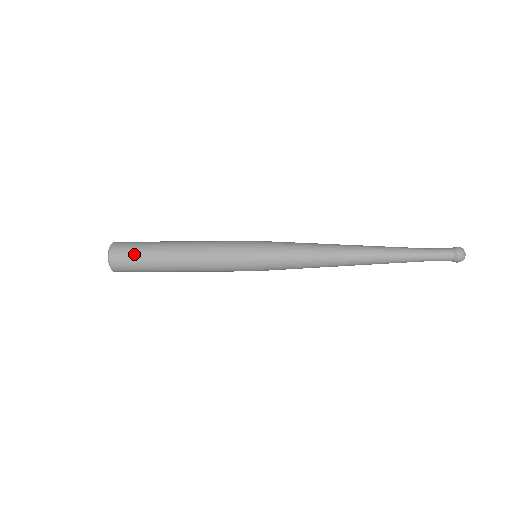
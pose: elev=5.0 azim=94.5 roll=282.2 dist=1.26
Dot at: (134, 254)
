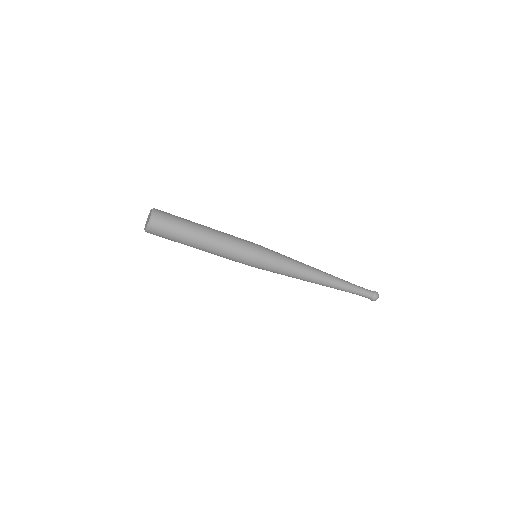
Dot at: occluded
